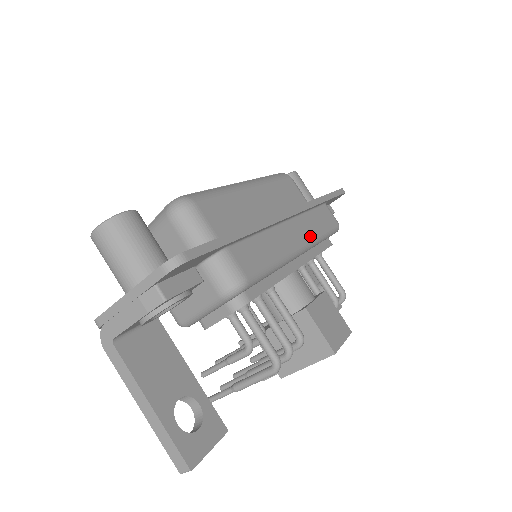
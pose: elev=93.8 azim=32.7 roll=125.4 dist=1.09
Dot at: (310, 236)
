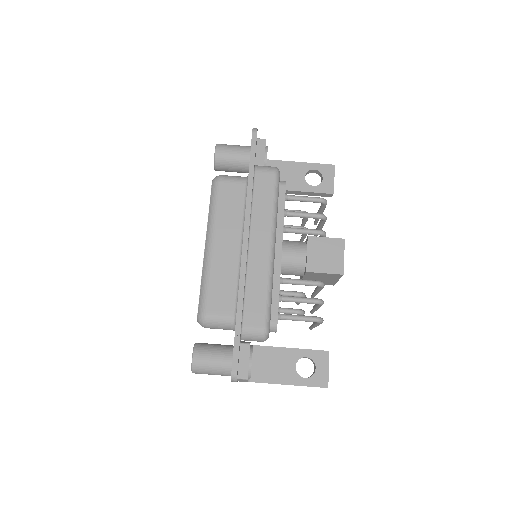
Dot at: (268, 228)
